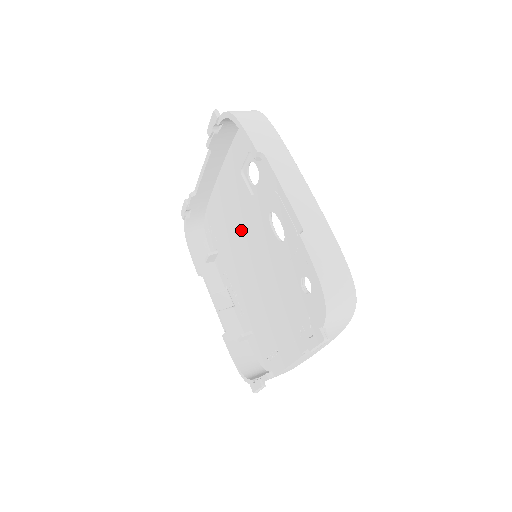
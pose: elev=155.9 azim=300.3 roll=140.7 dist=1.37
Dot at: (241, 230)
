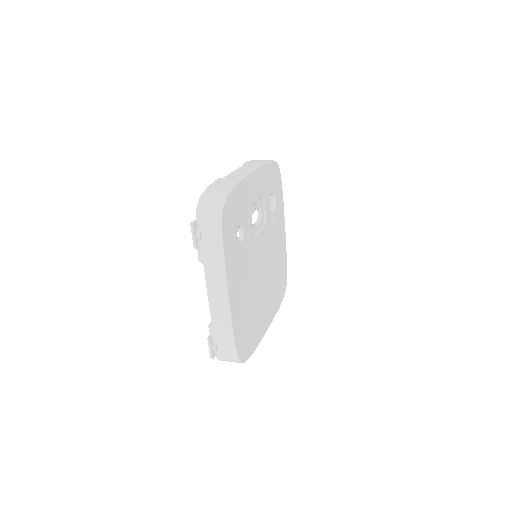
Dot at: occluded
